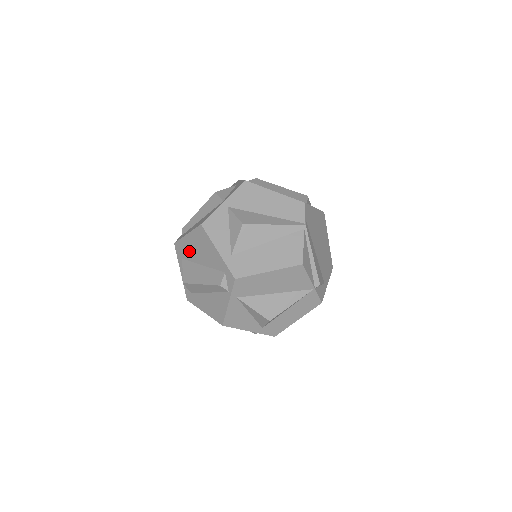
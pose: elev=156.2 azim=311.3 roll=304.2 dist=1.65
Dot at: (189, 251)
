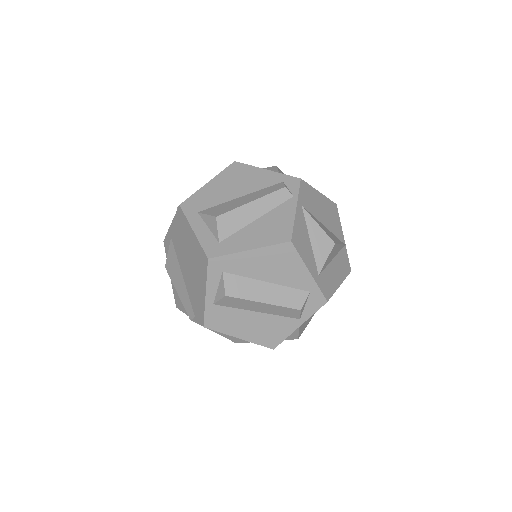
Dot at: (213, 196)
